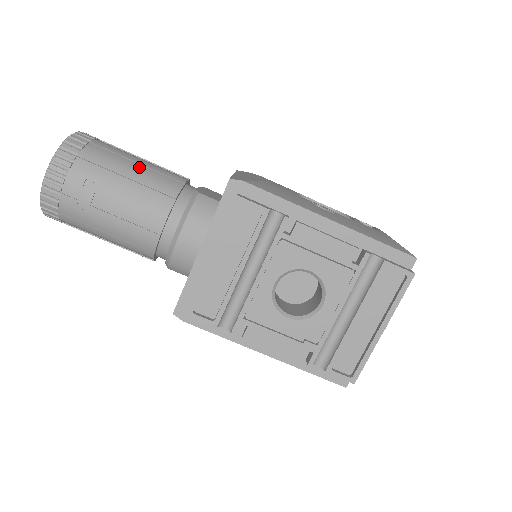
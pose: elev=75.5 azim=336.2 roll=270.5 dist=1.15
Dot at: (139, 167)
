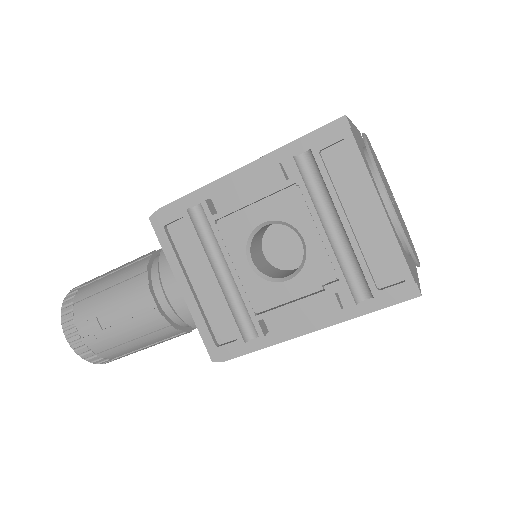
Dot at: (116, 273)
